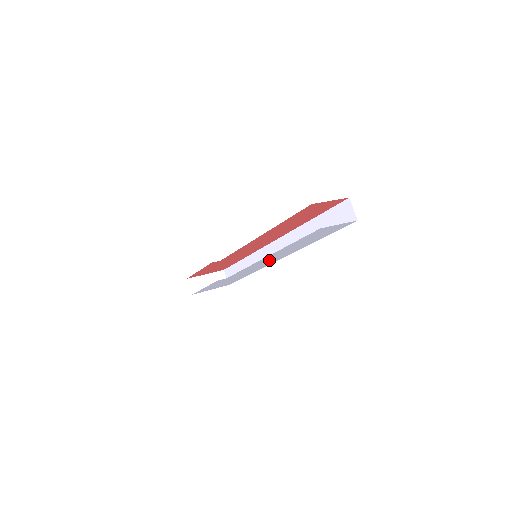
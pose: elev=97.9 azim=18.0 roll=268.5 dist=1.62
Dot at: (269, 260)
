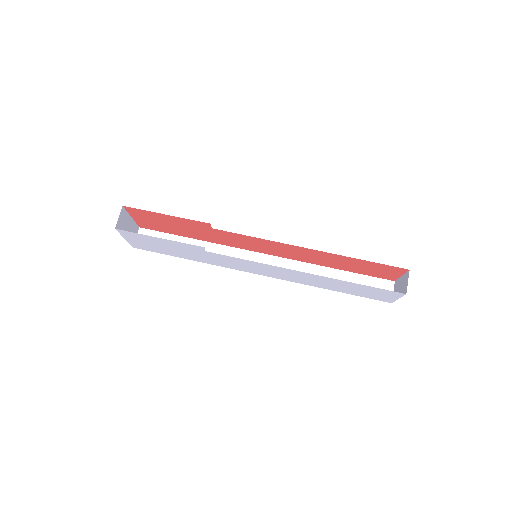
Dot at: (272, 271)
